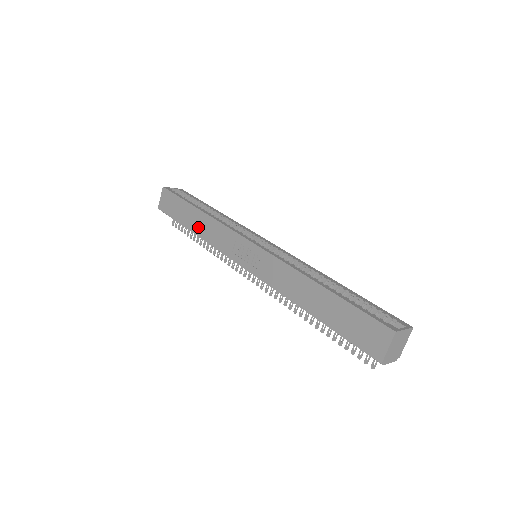
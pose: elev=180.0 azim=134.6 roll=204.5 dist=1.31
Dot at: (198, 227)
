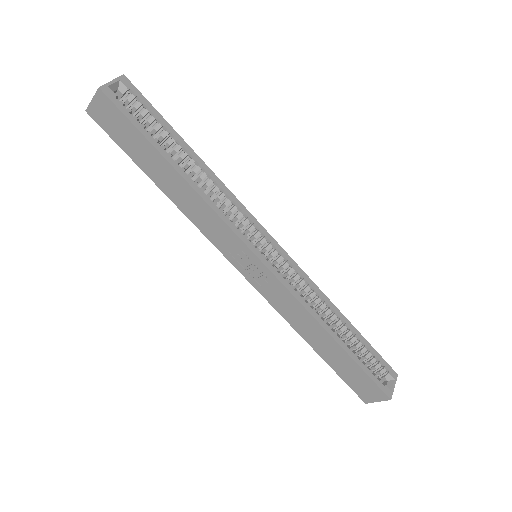
Dot at: (174, 192)
